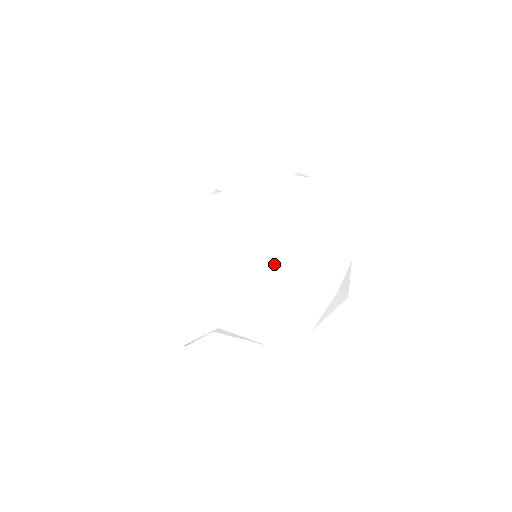
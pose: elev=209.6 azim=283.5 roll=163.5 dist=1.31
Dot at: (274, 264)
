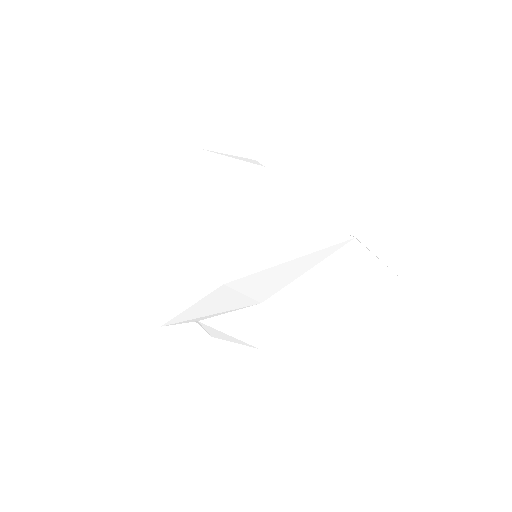
Dot at: (287, 299)
